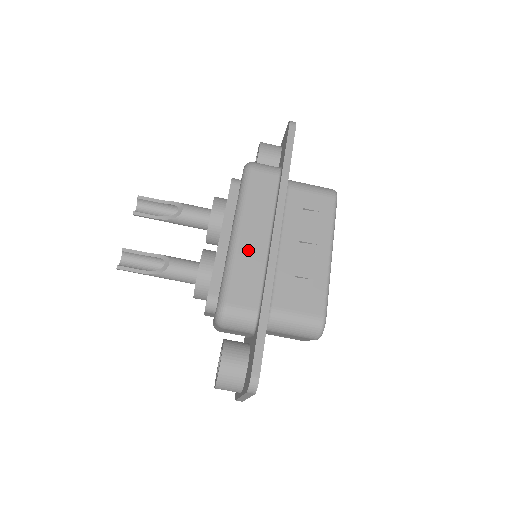
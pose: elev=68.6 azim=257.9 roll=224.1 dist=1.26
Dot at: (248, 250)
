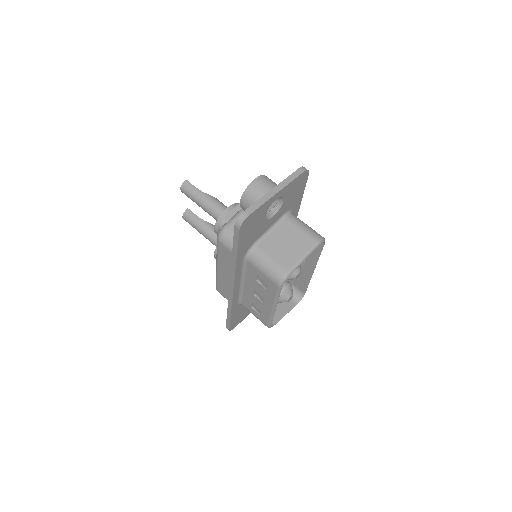
Dot at: occluded
